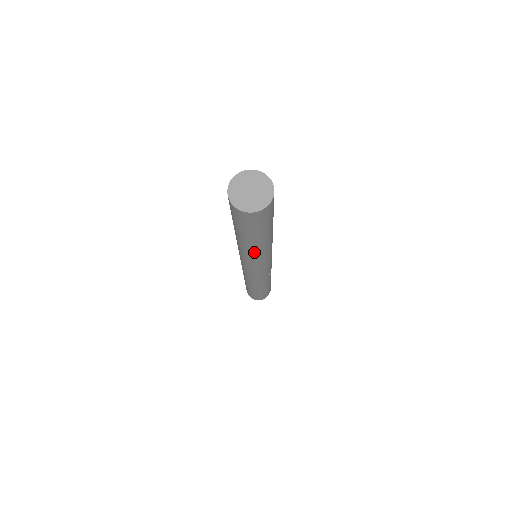
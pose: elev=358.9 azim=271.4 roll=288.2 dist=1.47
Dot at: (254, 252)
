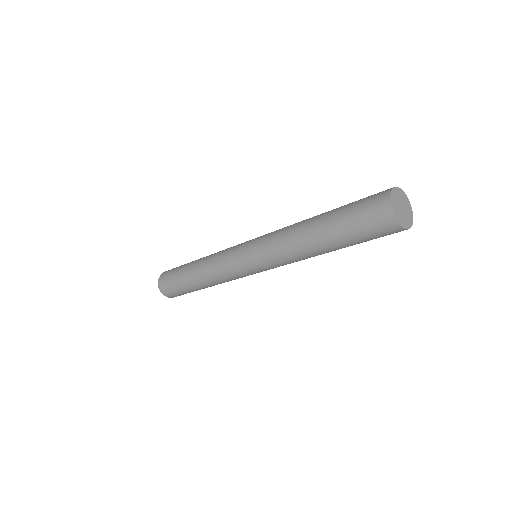
Dot at: (302, 252)
